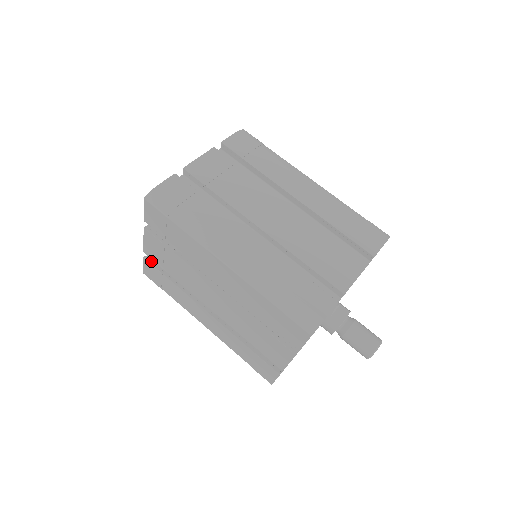
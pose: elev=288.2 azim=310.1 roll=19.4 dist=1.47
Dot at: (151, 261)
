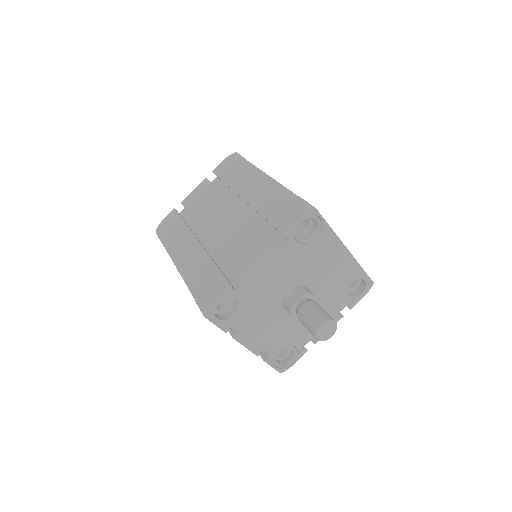
Dot at: occluded
